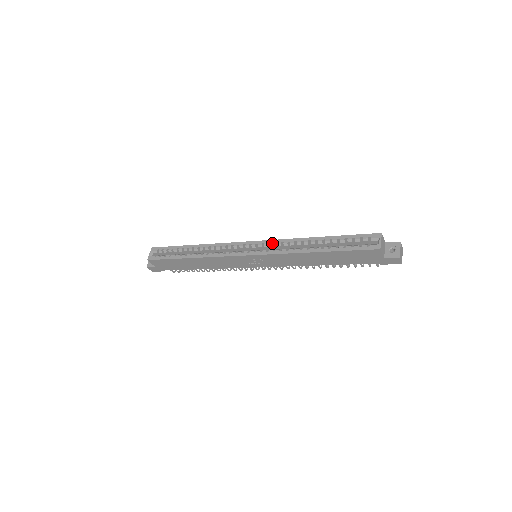
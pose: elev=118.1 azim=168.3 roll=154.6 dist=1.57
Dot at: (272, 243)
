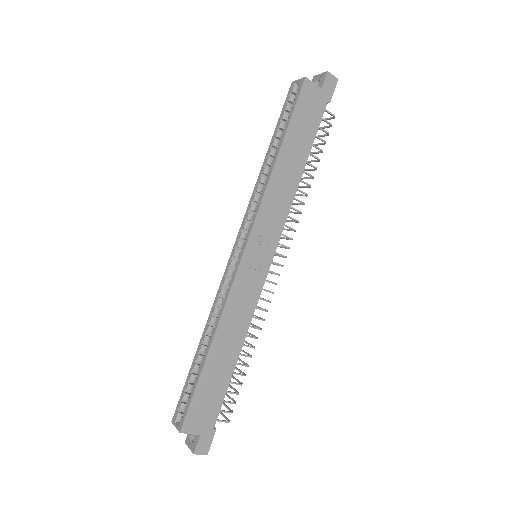
Dot at: (246, 216)
